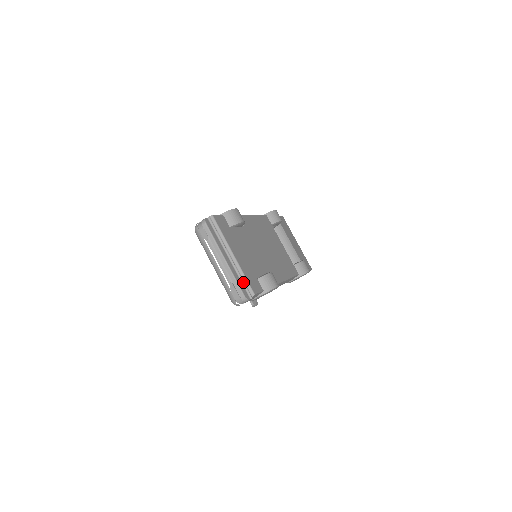
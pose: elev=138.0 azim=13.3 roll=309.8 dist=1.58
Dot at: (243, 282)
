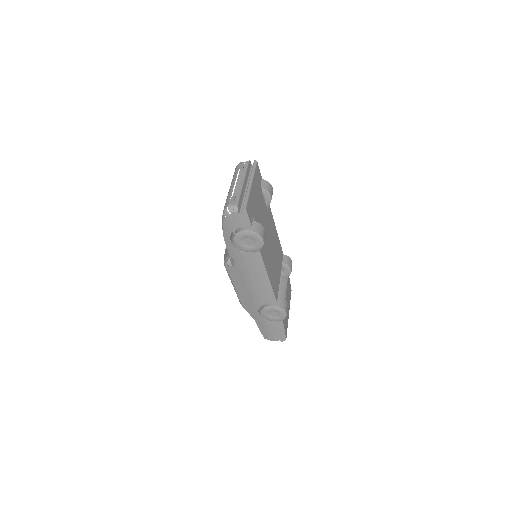
Dot at: (243, 203)
